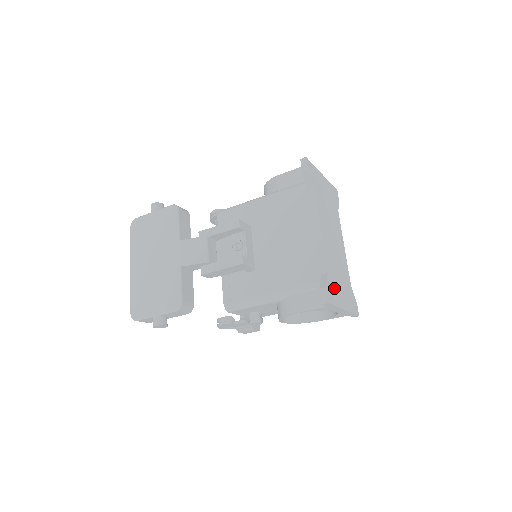
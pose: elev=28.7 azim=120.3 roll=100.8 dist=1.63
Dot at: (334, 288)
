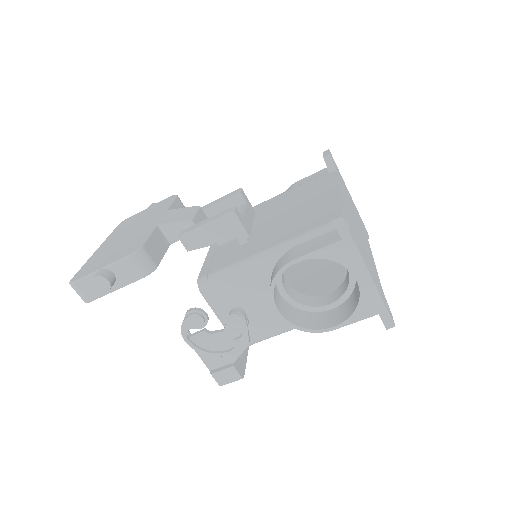
Dot at: (354, 235)
